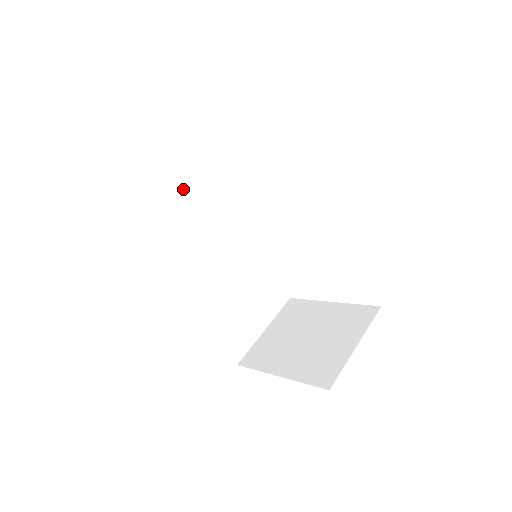
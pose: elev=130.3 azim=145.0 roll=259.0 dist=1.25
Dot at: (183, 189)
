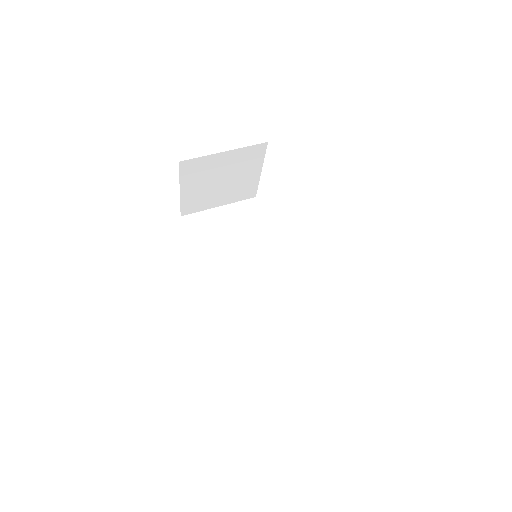
Dot at: (234, 226)
